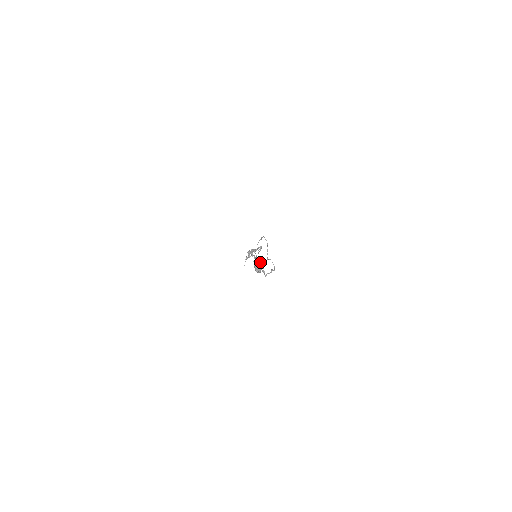
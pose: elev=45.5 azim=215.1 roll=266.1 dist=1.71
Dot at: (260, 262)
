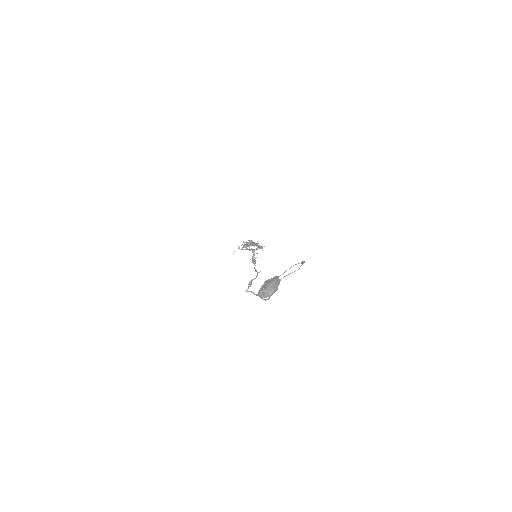
Dot at: (276, 288)
